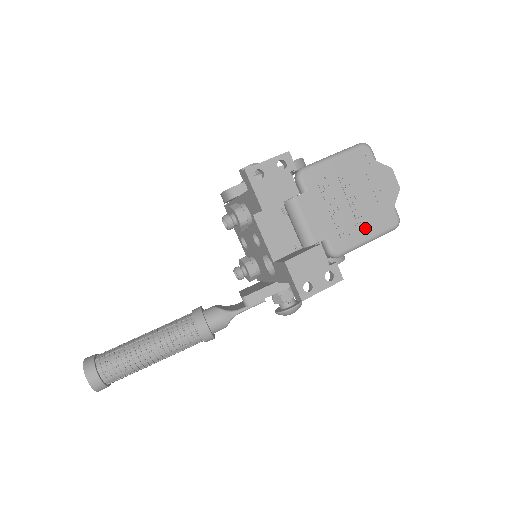
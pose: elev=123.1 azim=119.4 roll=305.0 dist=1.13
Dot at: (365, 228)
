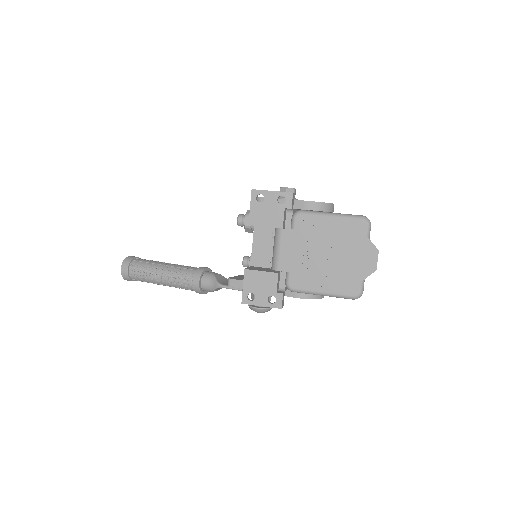
Dot at: (325, 283)
